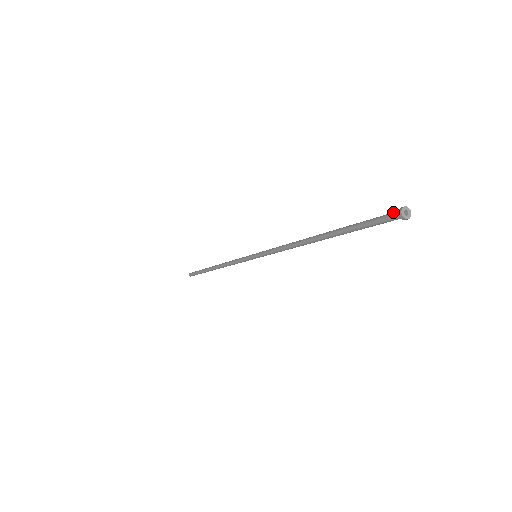
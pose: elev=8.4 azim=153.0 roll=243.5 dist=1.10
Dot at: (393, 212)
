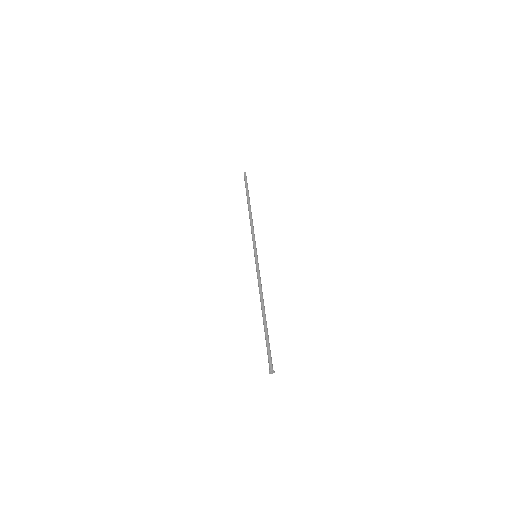
Dot at: (269, 366)
